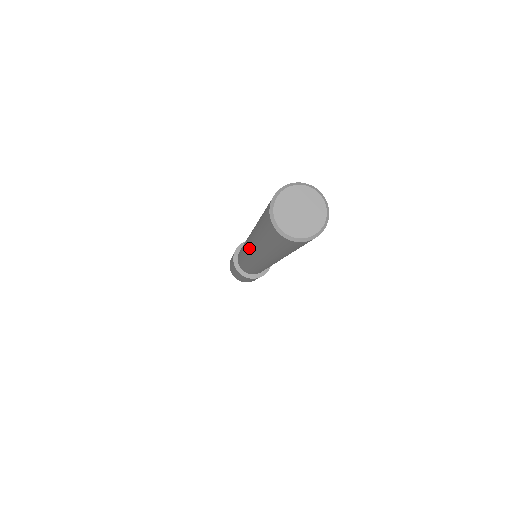
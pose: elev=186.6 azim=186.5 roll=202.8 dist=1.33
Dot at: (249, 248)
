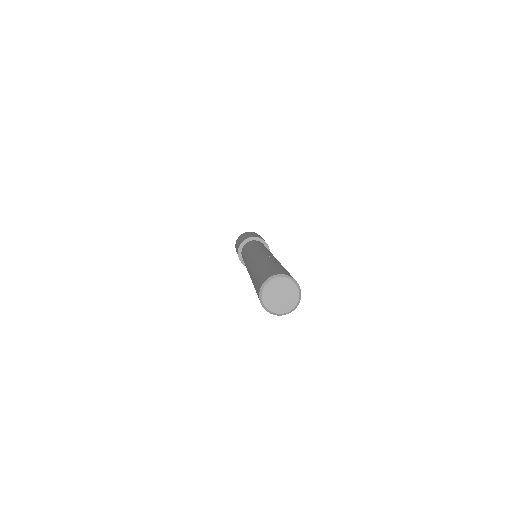
Dot at: occluded
